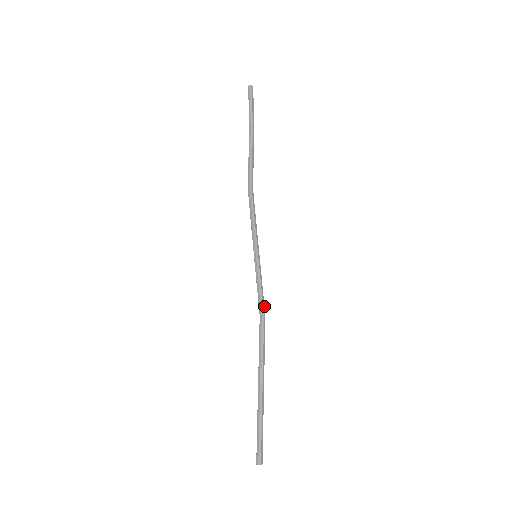
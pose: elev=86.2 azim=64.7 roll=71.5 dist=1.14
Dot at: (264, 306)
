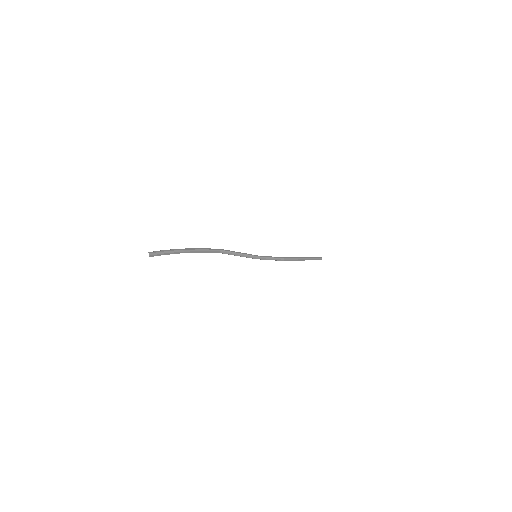
Dot at: (280, 260)
